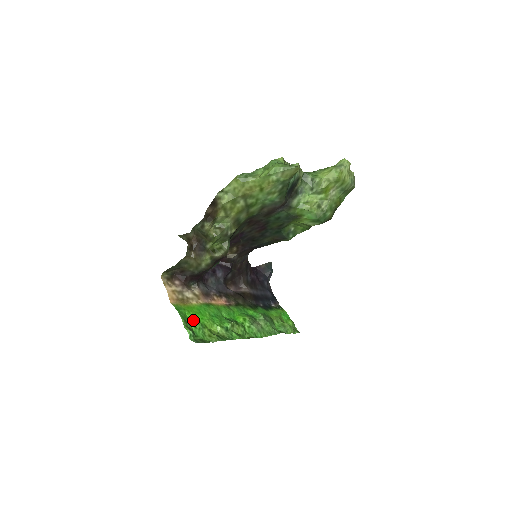
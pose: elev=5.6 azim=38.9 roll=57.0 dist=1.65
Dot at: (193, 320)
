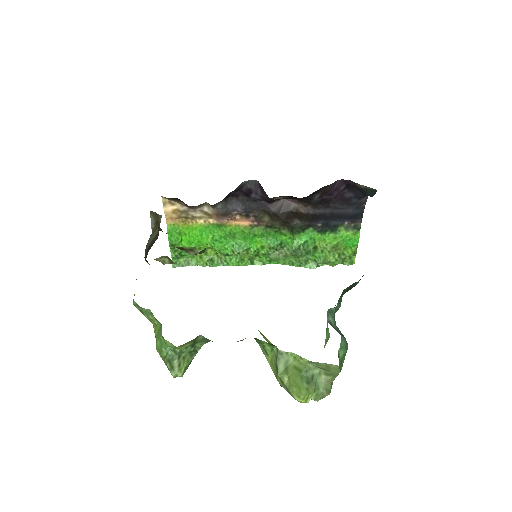
Dot at: (187, 242)
